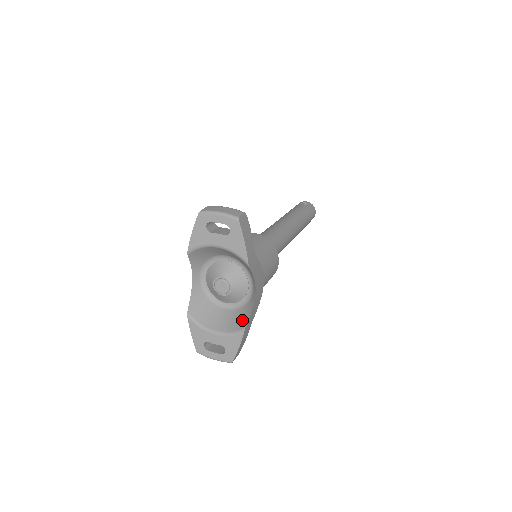
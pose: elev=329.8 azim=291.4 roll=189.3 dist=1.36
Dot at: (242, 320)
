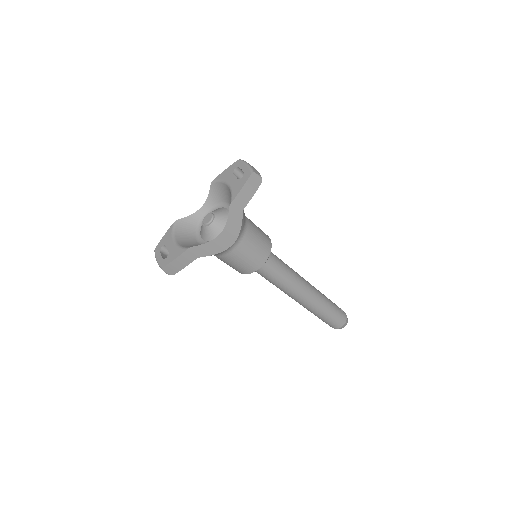
Dot at: occluded
